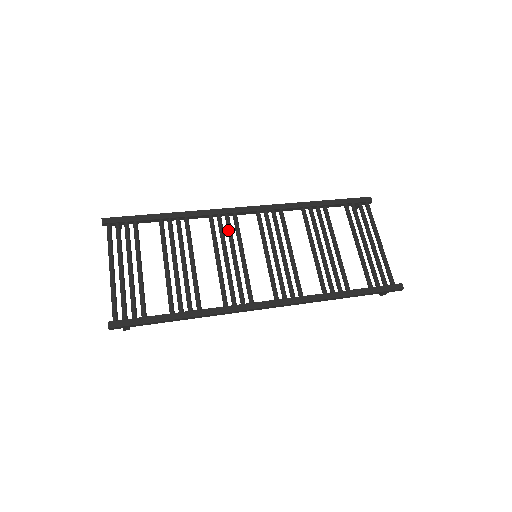
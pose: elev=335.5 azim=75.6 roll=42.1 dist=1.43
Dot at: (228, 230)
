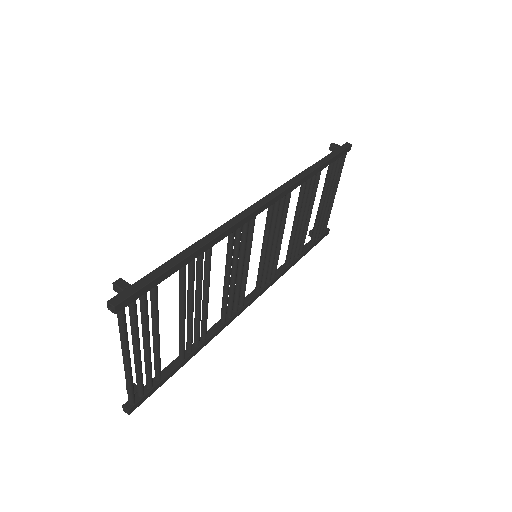
Dot at: (244, 241)
